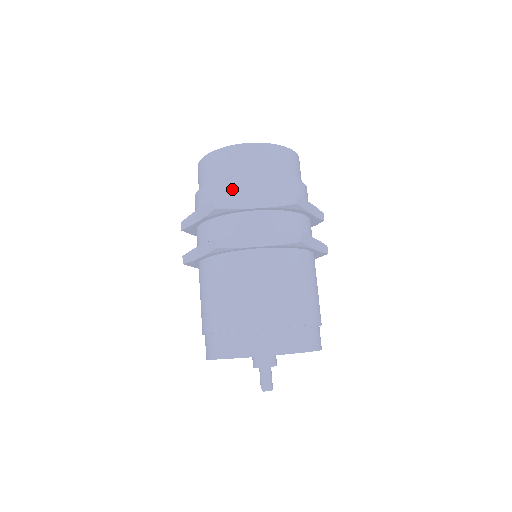
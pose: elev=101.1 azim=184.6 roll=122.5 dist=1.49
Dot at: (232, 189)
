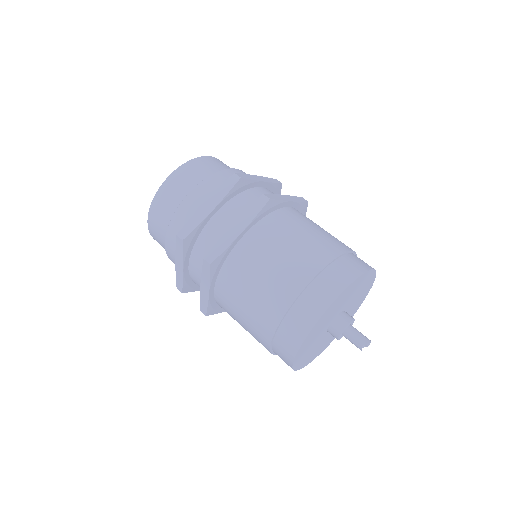
Dot at: occluded
